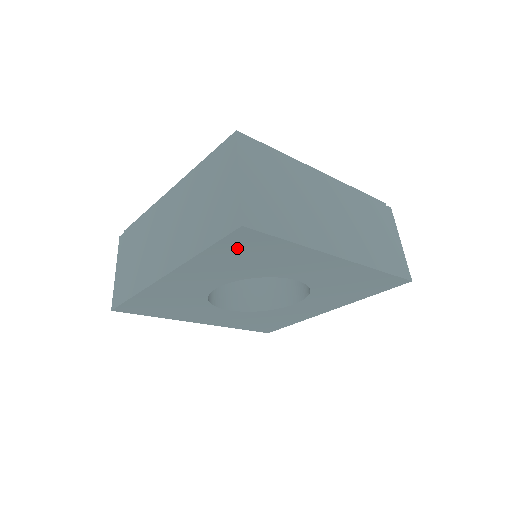
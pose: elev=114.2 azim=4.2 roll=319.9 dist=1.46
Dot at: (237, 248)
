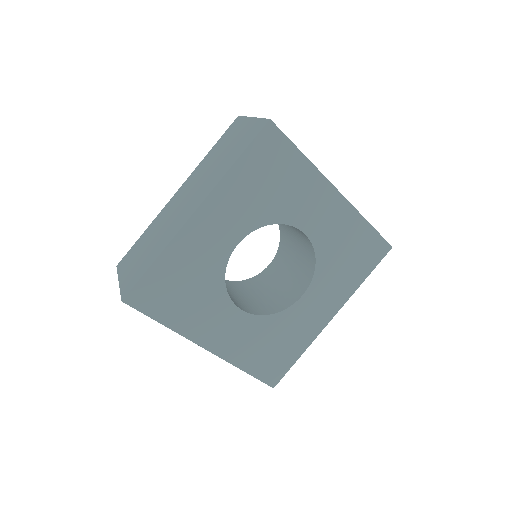
Dot at: (263, 159)
